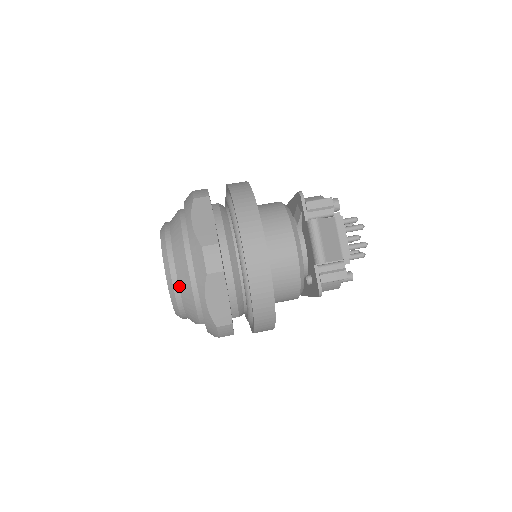
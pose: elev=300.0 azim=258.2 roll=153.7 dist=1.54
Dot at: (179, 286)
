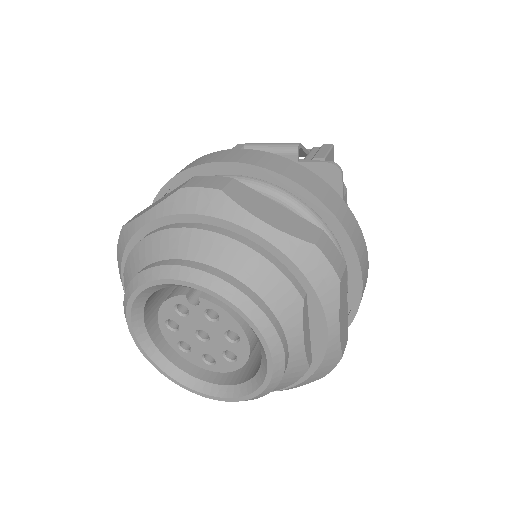
Dot at: (217, 267)
